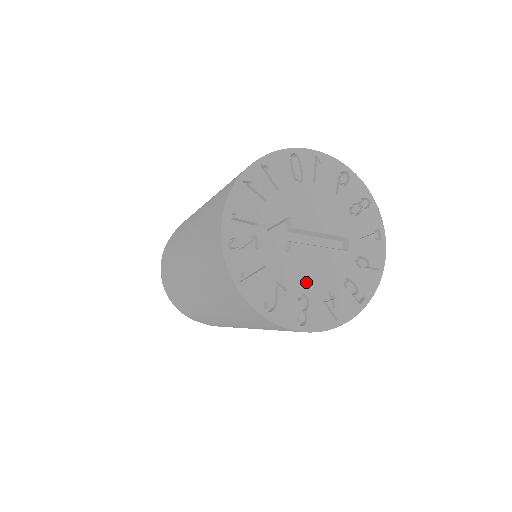
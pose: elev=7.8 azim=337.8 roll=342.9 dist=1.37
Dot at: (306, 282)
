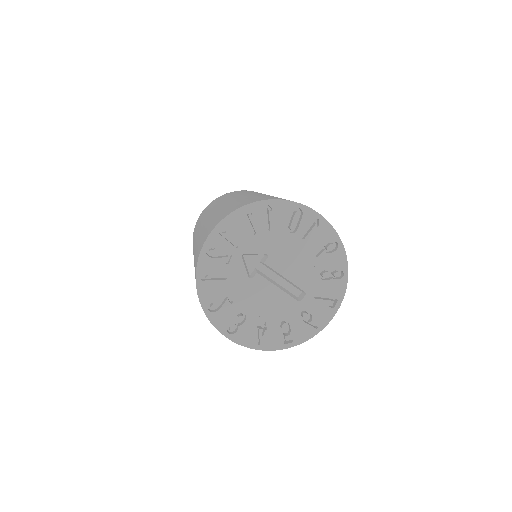
Dot at: (251, 306)
